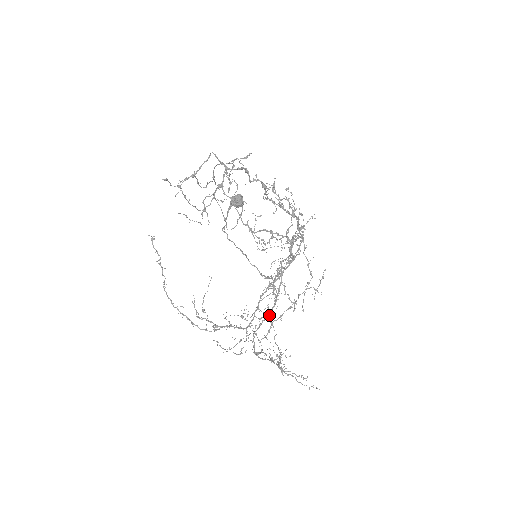
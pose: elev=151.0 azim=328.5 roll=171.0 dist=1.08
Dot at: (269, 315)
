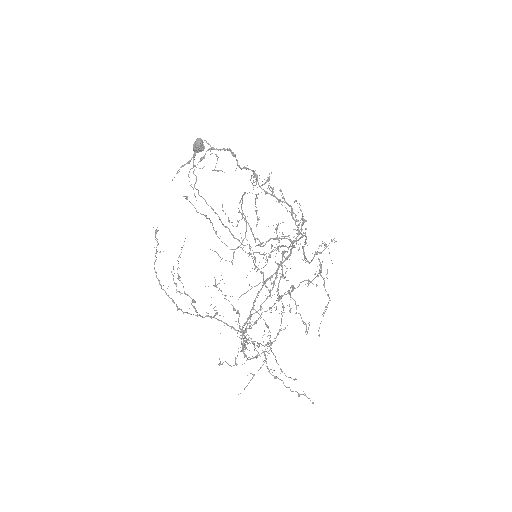
Dot at: (260, 309)
